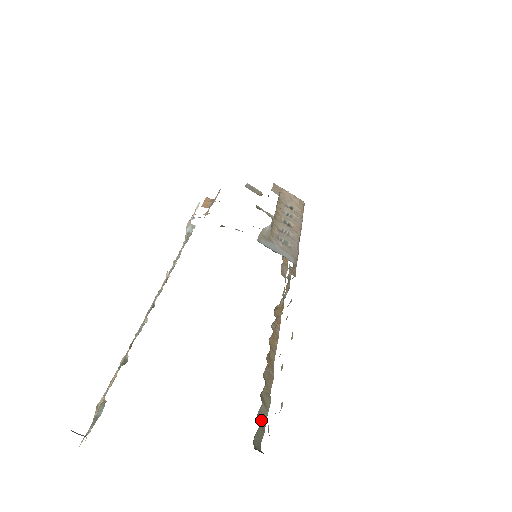
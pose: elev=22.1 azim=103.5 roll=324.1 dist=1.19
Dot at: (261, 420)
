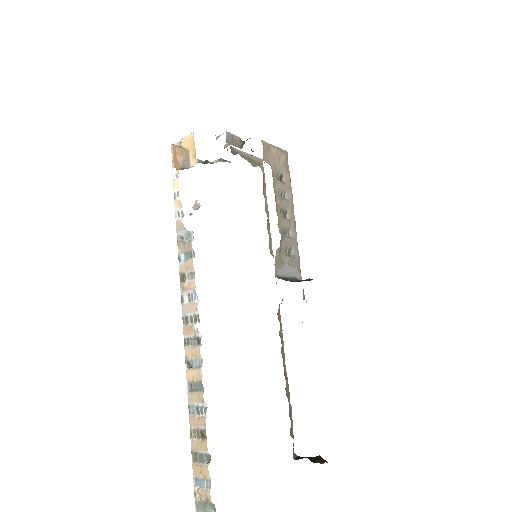
Dot at: (292, 433)
